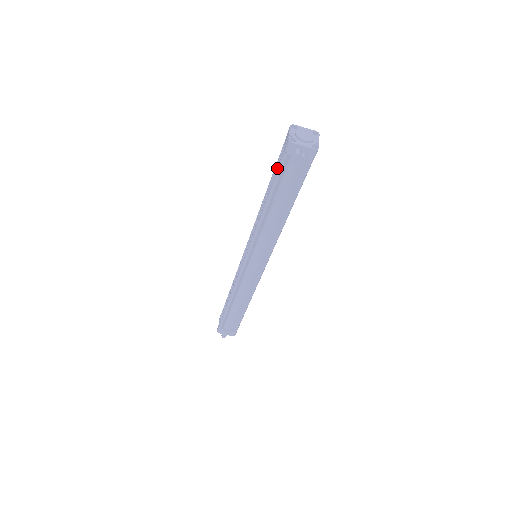
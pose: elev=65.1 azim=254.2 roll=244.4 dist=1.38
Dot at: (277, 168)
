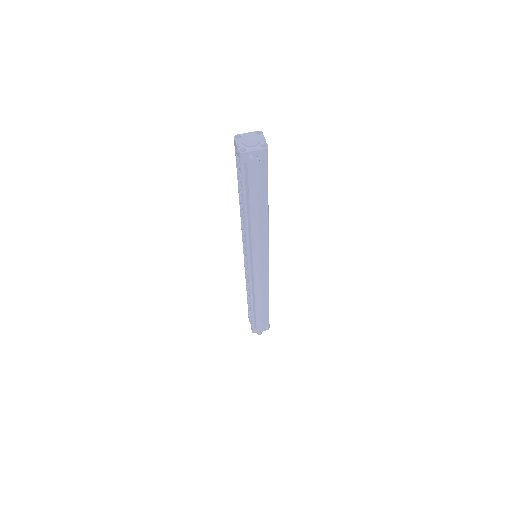
Dot at: (240, 178)
